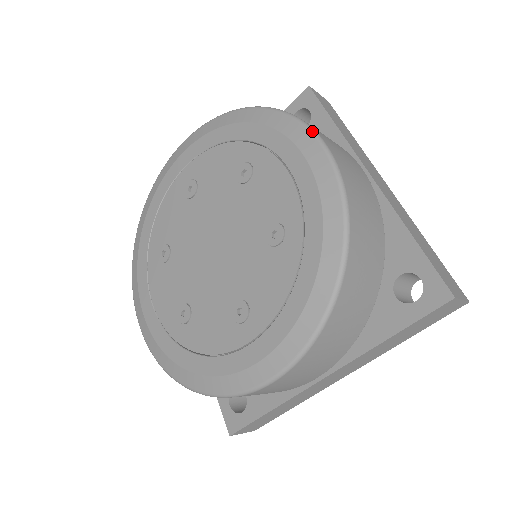
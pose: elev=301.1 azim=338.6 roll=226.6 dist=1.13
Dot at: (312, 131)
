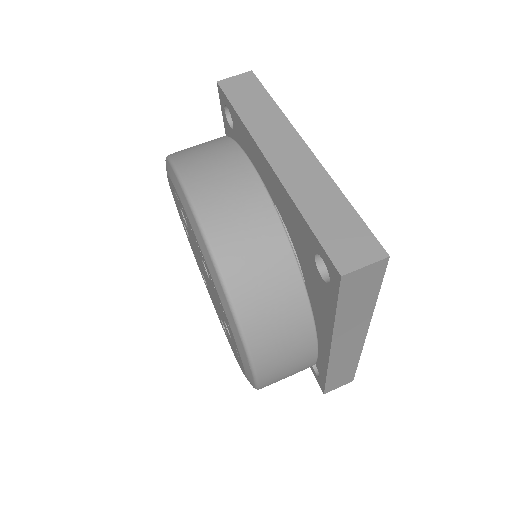
Dot at: (178, 178)
